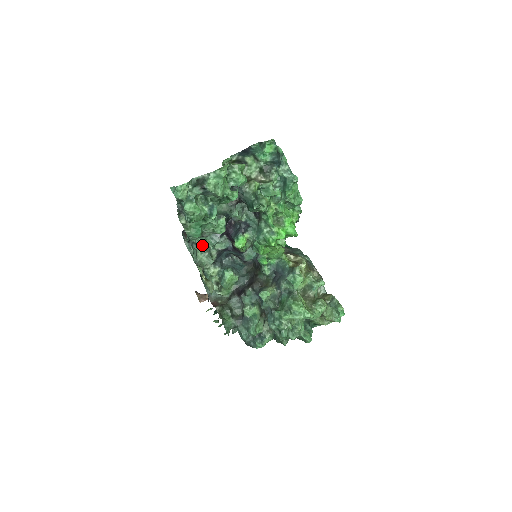
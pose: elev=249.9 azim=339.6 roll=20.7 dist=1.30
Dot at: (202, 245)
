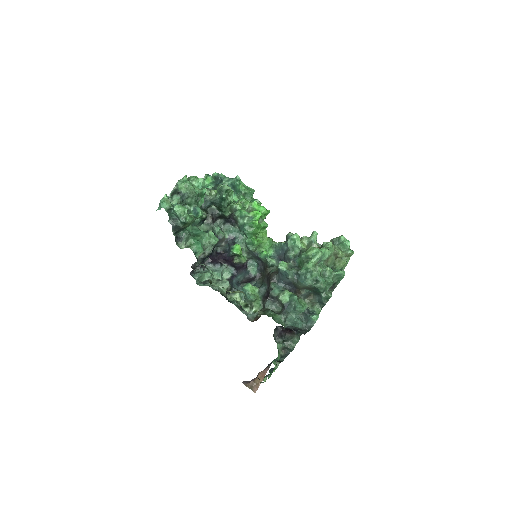
Dot at: (212, 280)
